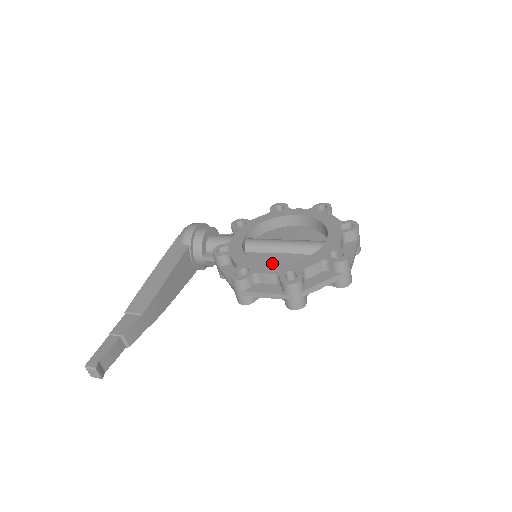
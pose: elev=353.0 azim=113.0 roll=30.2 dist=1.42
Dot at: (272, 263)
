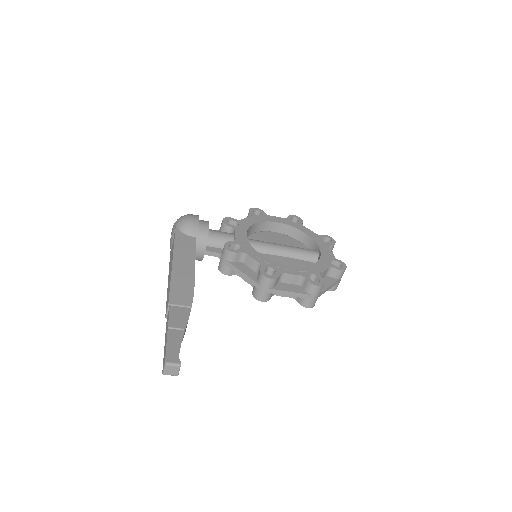
Dot at: occluded
